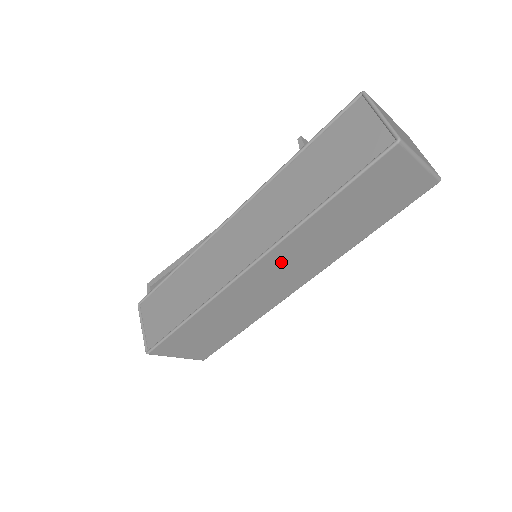
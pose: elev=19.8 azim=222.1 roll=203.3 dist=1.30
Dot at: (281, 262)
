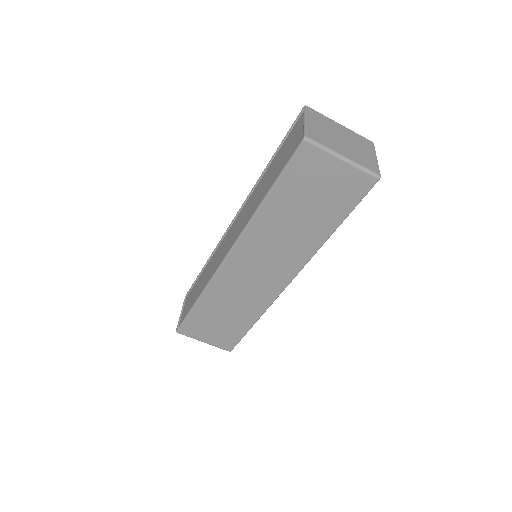
Dot at: (253, 254)
